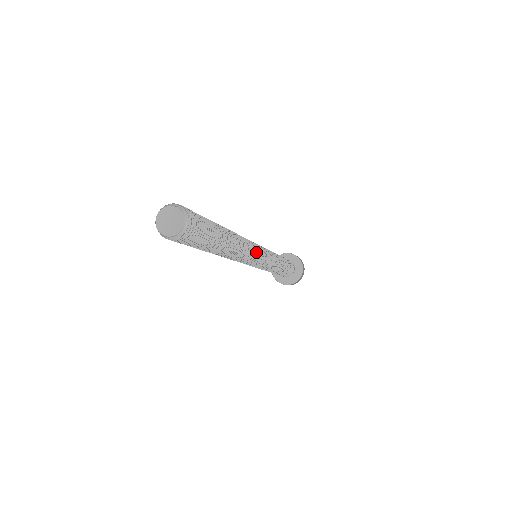
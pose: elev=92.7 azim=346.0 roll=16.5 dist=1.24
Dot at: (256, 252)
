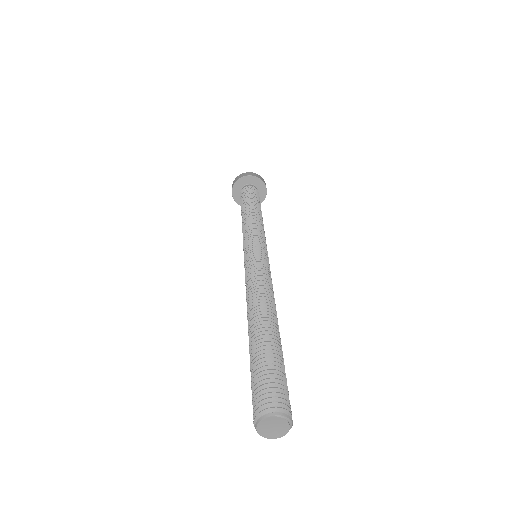
Dot at: occluded
